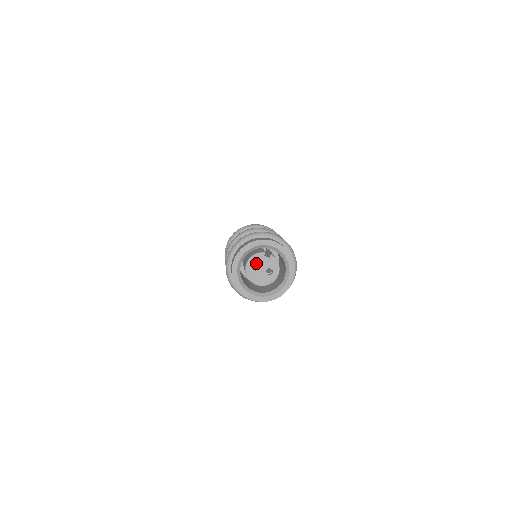
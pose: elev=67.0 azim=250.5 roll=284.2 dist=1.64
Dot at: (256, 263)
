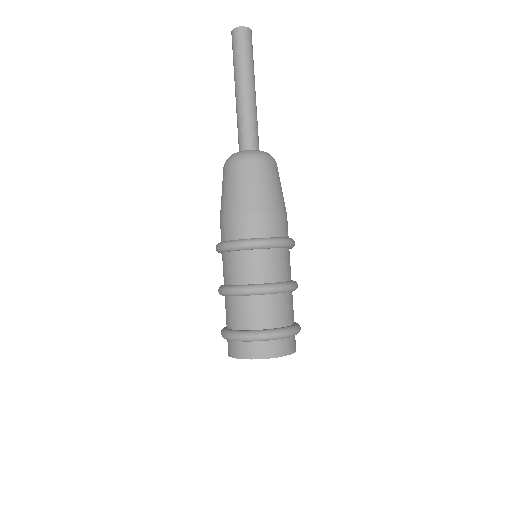
Dot at: occluded
